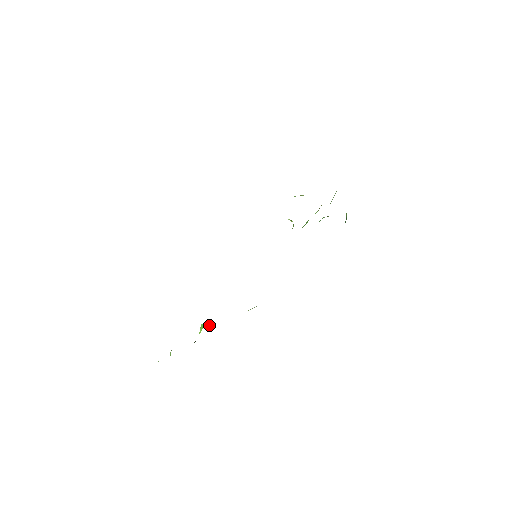
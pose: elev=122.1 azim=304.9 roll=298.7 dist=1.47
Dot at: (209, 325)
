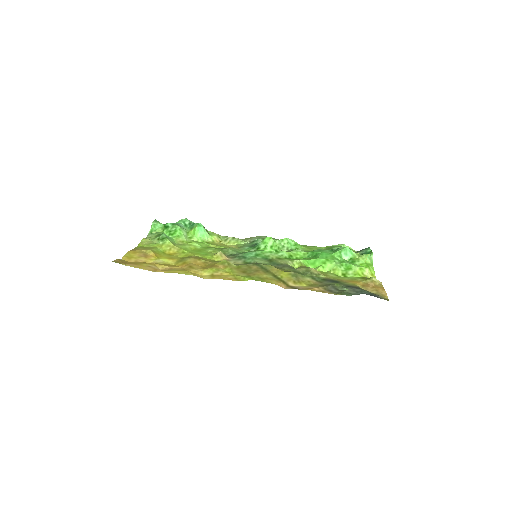
Dot at: (199, 236)
